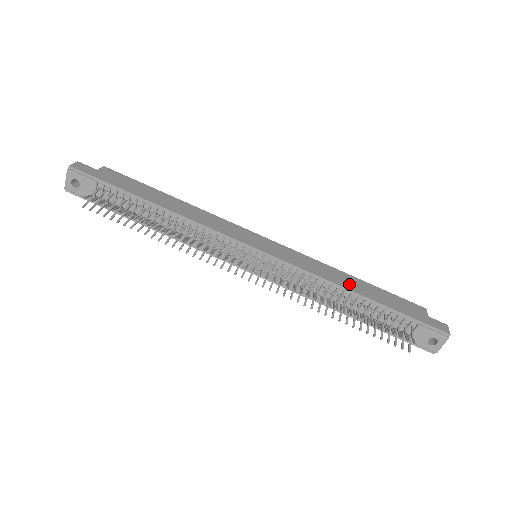
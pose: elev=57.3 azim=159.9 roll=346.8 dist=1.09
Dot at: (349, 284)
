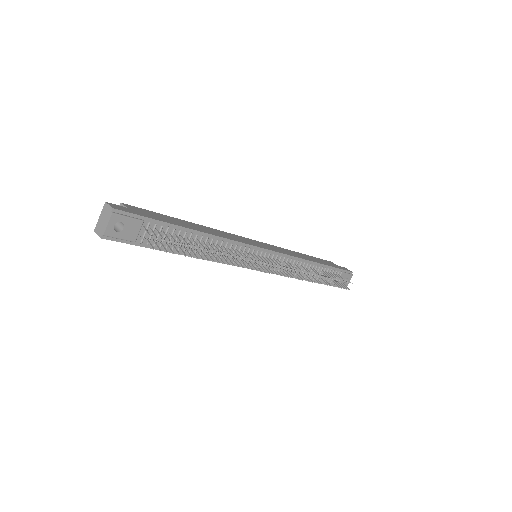
Dot at: (308, 258)
